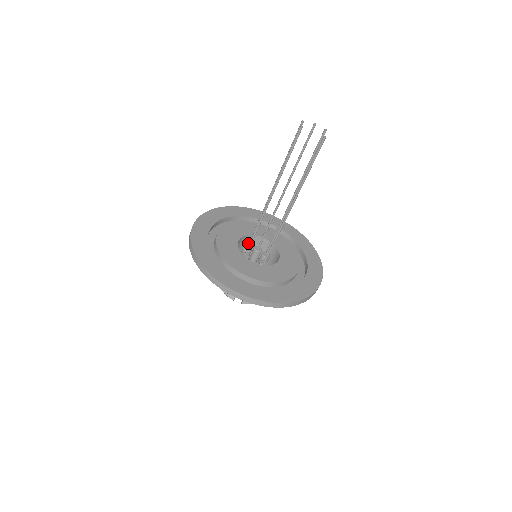
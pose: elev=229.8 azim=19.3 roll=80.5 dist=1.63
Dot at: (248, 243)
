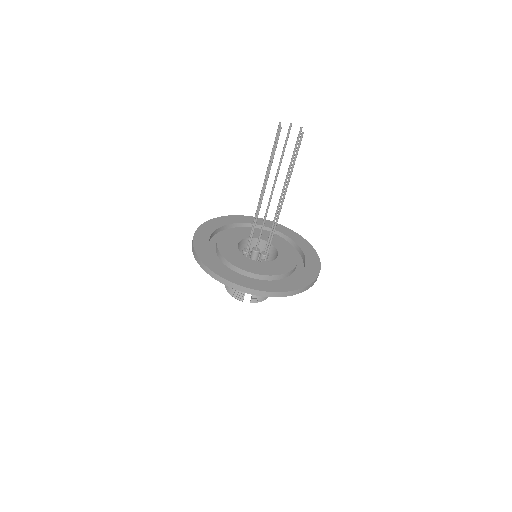
Dot at: (246, 246)
